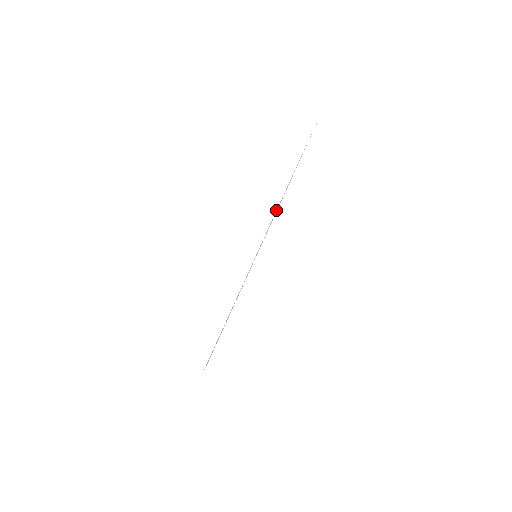
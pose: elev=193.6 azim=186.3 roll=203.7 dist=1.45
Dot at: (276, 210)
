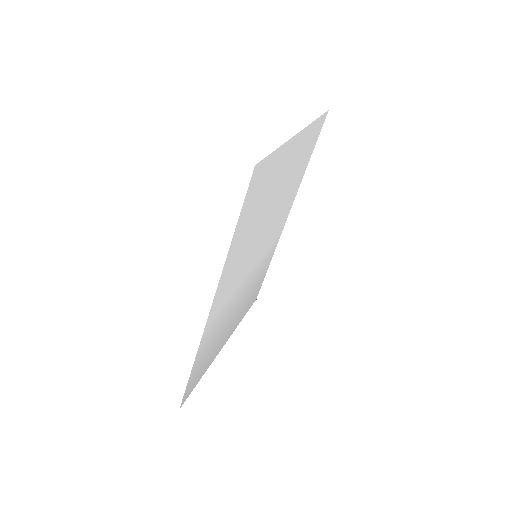
Dot at: (300, 166)
